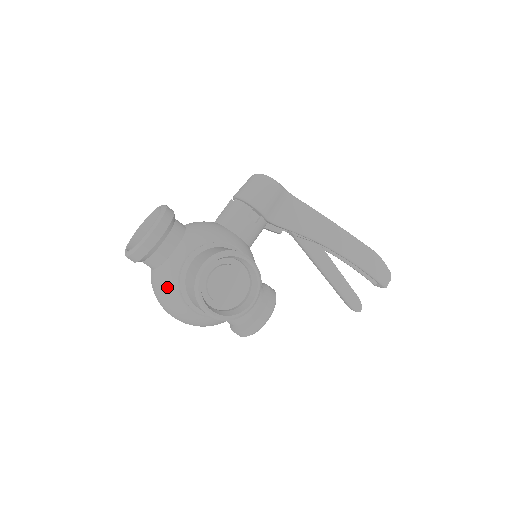
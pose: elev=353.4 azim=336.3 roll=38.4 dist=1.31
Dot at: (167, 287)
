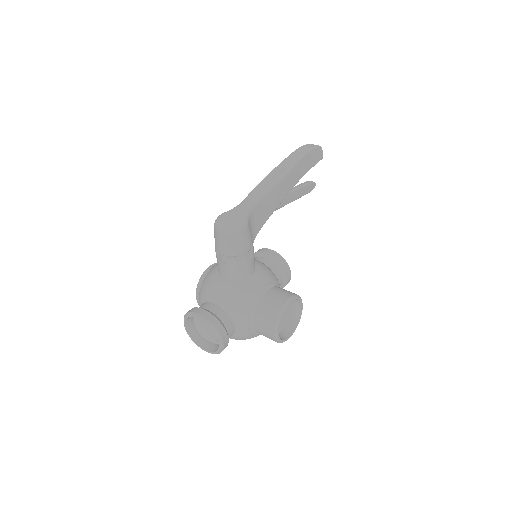
Dot at: occluded
